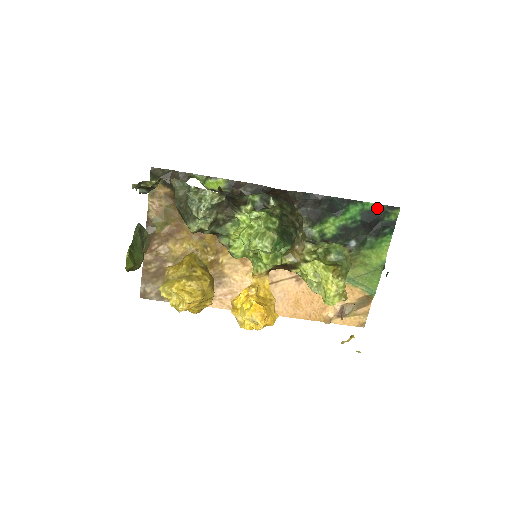
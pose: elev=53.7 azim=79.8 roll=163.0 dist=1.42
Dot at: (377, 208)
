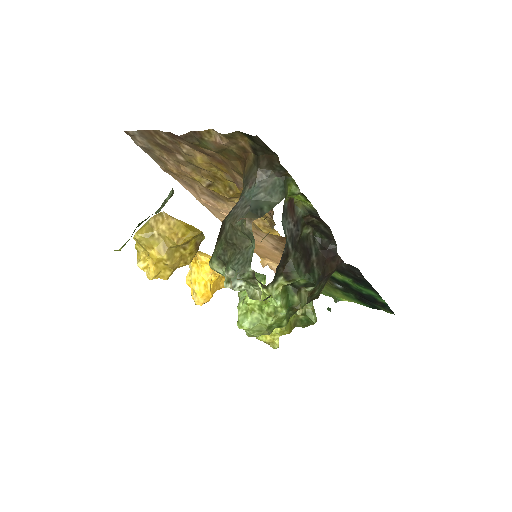
Dot at: (383, 303)
